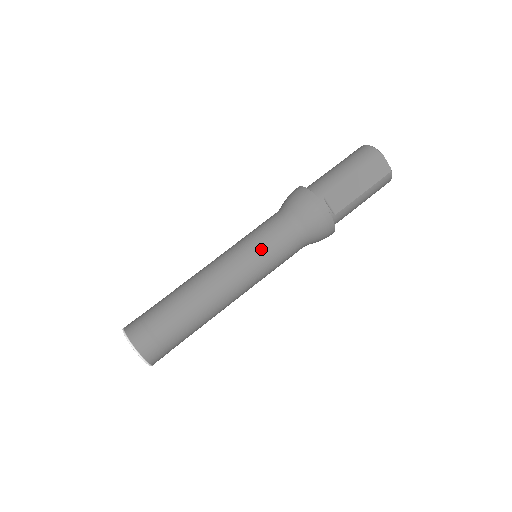
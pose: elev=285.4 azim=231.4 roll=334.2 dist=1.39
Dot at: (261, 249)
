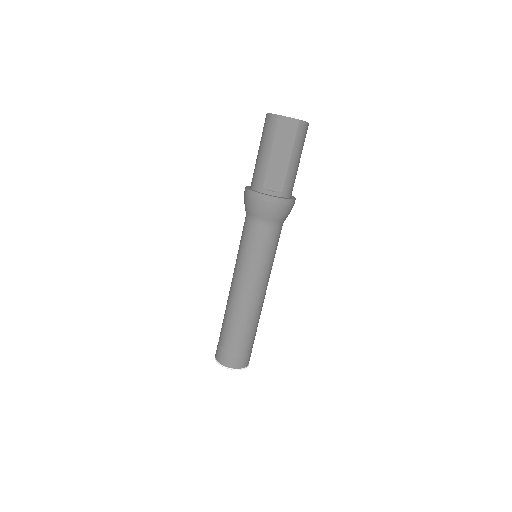
Dot at: (251, 256)
